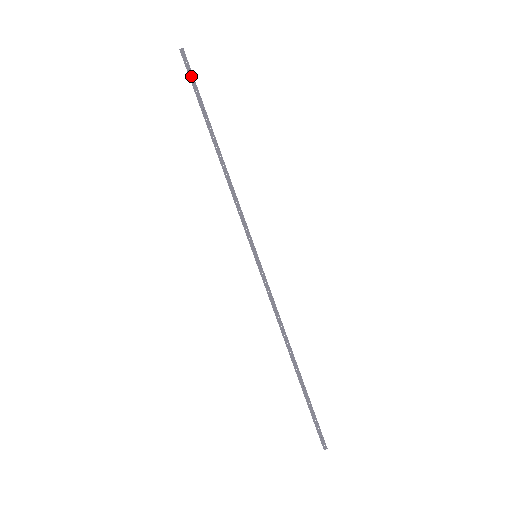
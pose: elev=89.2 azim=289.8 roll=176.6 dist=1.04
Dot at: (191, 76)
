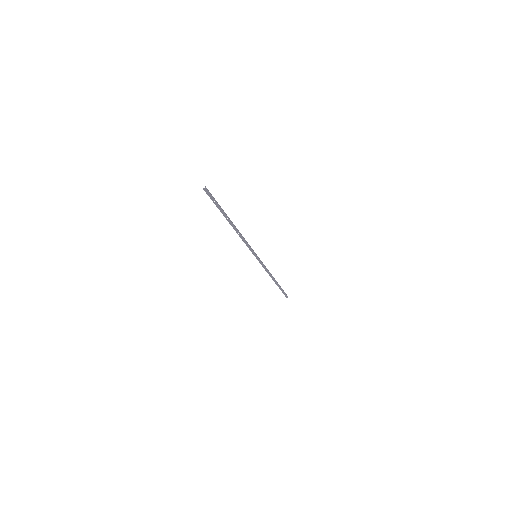
Dot at: (213, 199)
